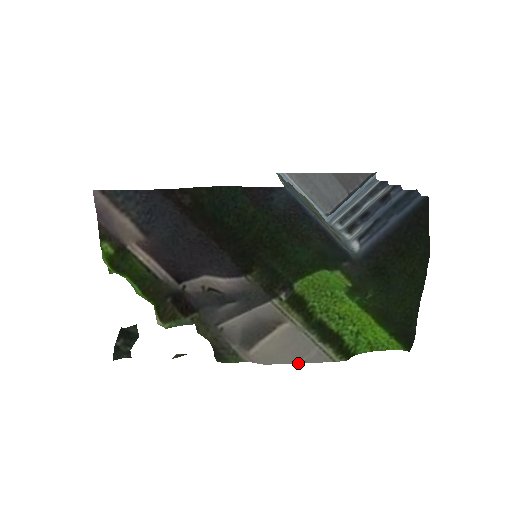
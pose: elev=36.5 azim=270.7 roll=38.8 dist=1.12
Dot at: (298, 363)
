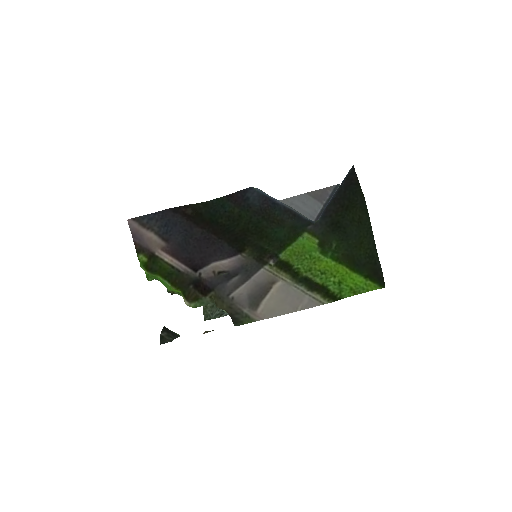
Dot at: (296, 311)
